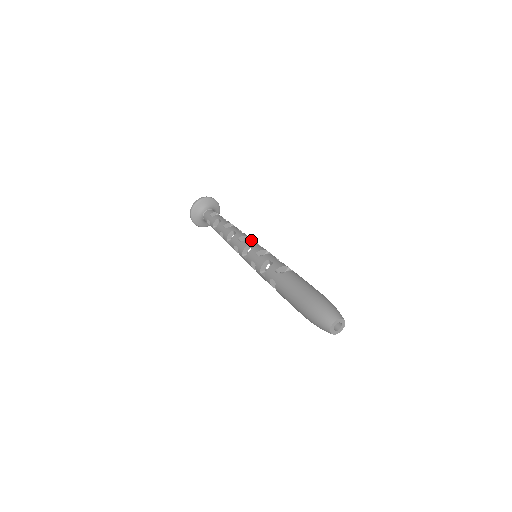
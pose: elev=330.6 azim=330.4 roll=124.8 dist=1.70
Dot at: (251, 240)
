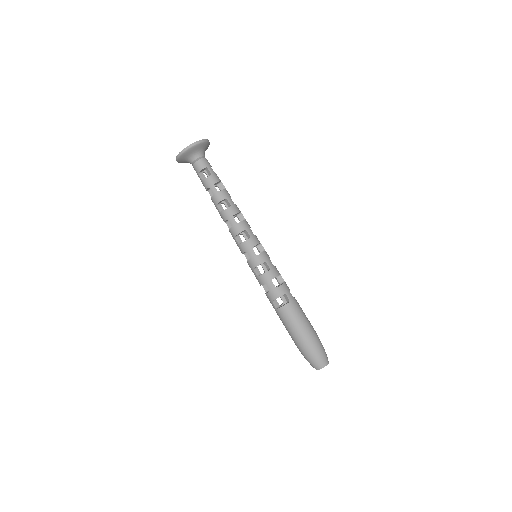
Dot at: (247, 244)
